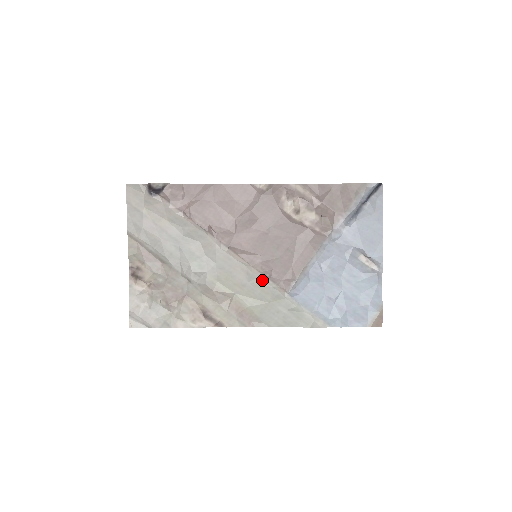
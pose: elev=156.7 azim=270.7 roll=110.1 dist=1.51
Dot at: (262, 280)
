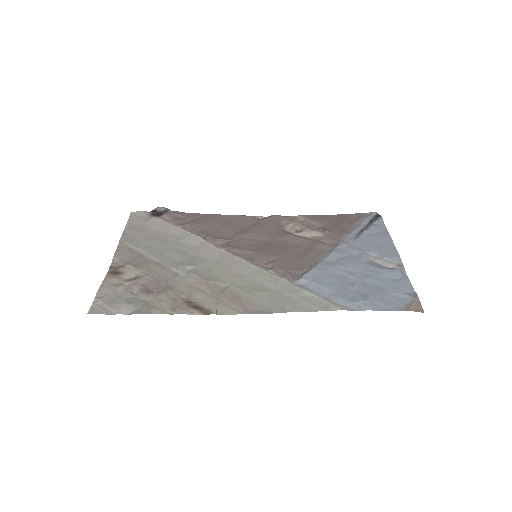
Dot at: (263, 270)
